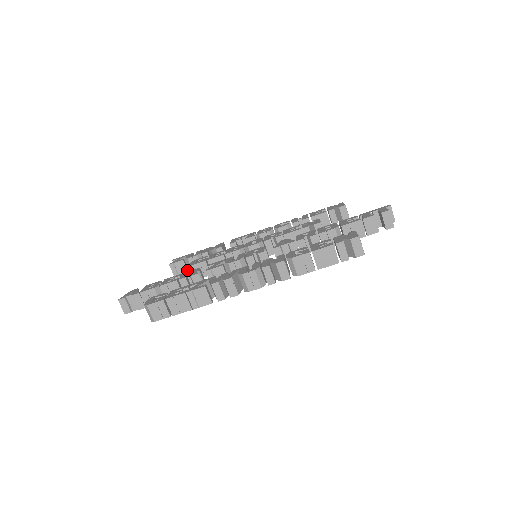
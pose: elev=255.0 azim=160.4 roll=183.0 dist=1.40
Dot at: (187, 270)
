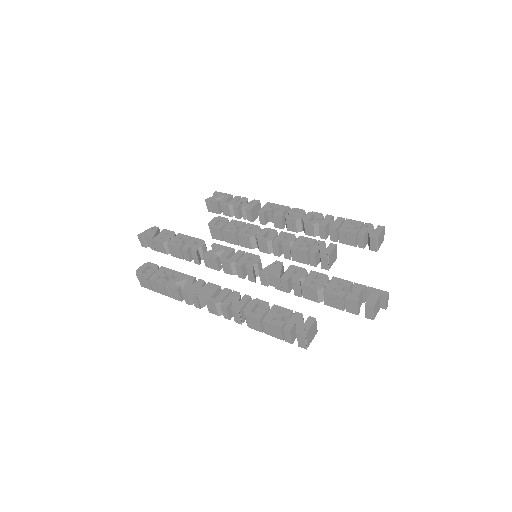
Dot at: (219, 212)
